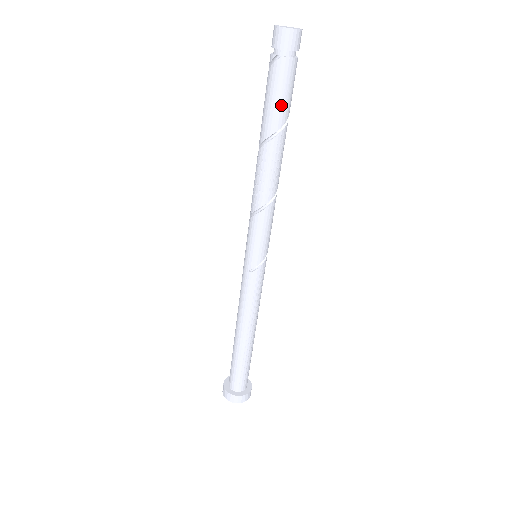
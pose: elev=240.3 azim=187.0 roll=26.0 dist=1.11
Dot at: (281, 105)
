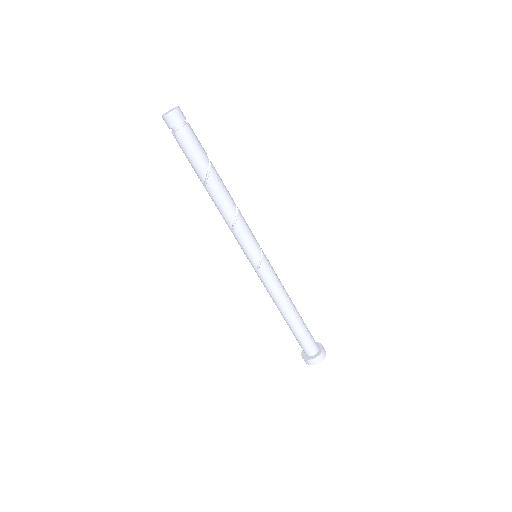
Dot at: (197, 157)
